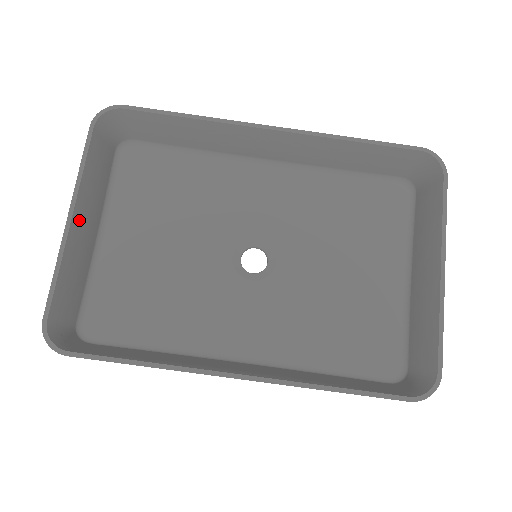
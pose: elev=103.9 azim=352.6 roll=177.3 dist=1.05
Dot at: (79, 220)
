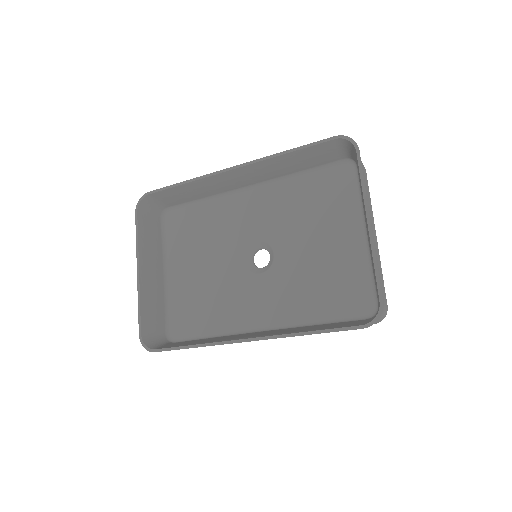
Dot at: (145, 271)
